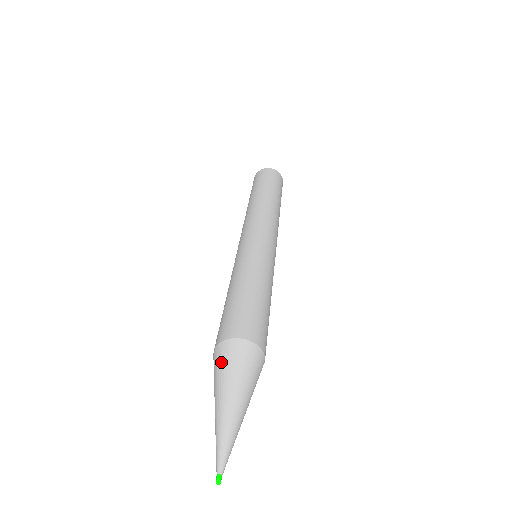
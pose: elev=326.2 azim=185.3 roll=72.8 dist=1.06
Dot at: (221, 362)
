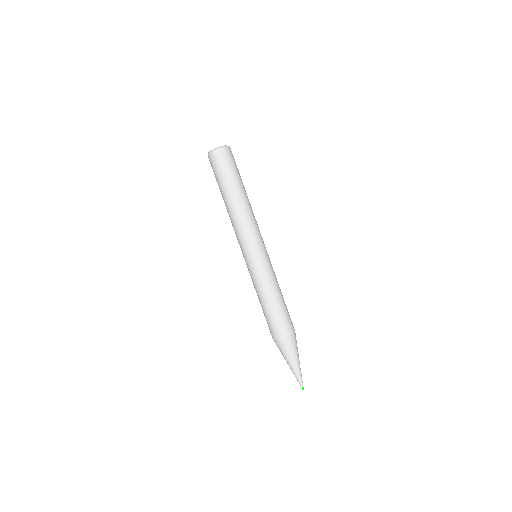
Dot at: occluded
